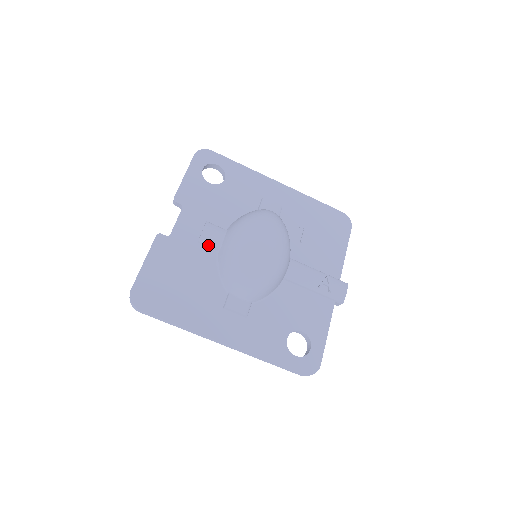
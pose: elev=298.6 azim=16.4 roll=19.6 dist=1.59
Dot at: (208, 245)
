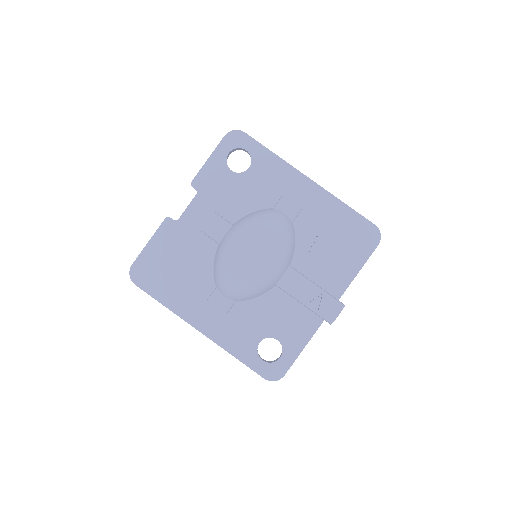
Dot at: (210, 237)
